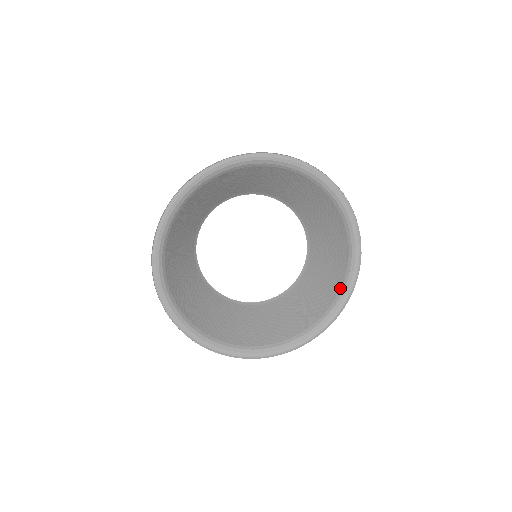
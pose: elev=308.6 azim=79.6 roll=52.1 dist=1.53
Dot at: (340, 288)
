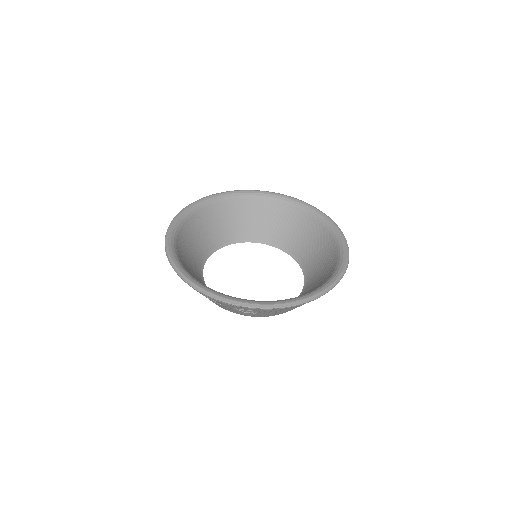
Dot at: (336, 265)
